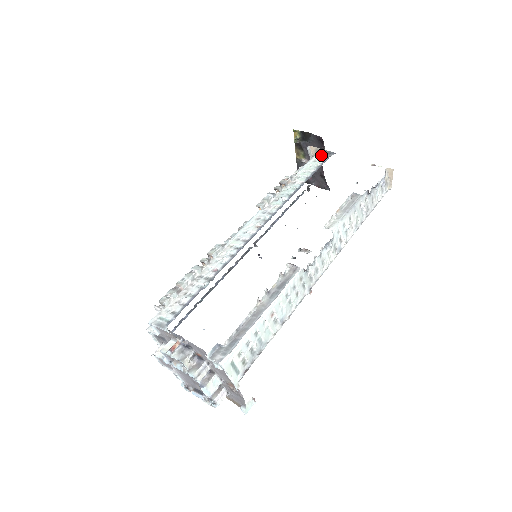
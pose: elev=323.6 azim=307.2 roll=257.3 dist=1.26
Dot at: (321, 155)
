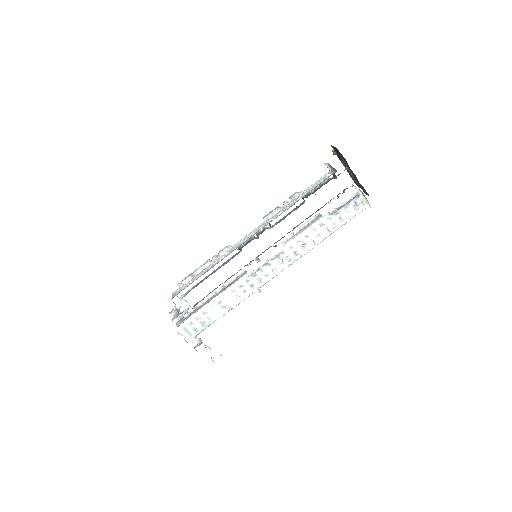
Dot at: (332, 171)
